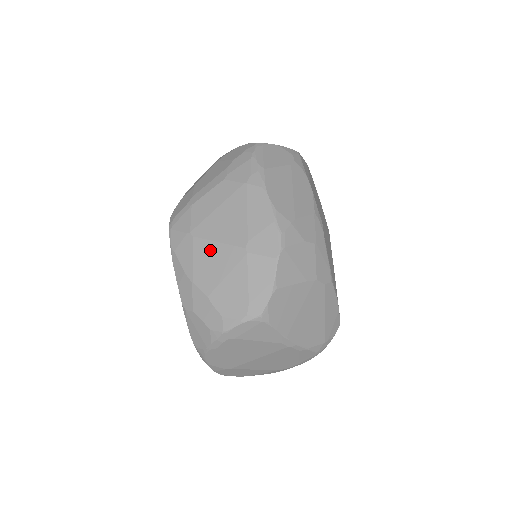
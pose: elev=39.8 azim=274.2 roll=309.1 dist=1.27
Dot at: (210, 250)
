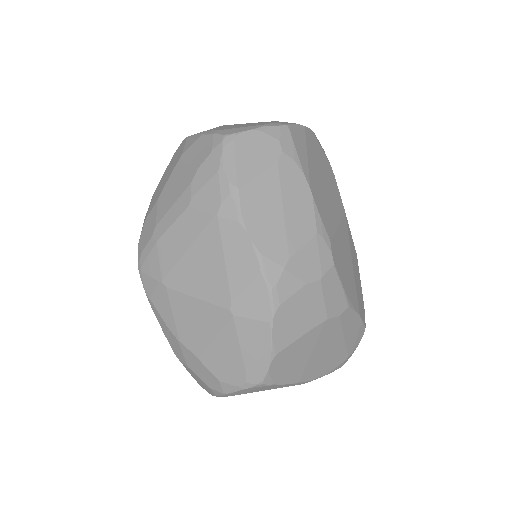
Dot at: (189, 307)
